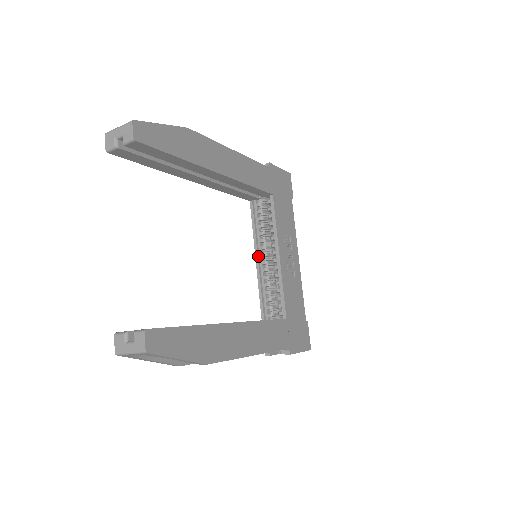
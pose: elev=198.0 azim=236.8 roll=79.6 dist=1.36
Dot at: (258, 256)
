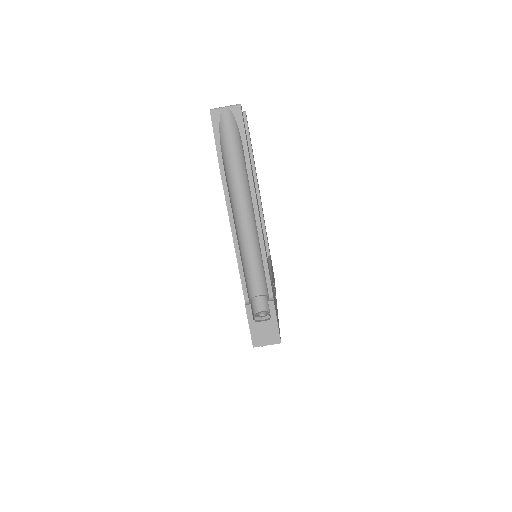
Dot at: occluded
